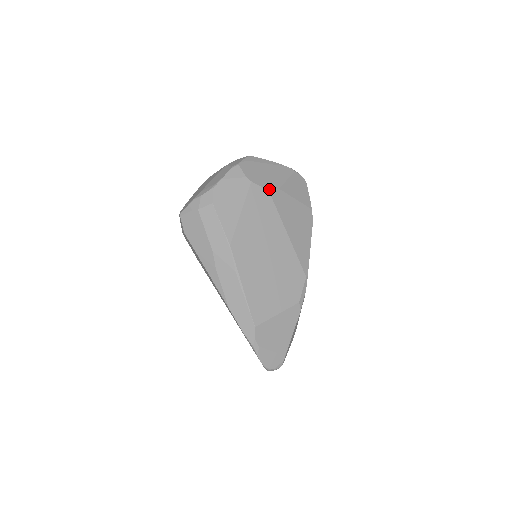
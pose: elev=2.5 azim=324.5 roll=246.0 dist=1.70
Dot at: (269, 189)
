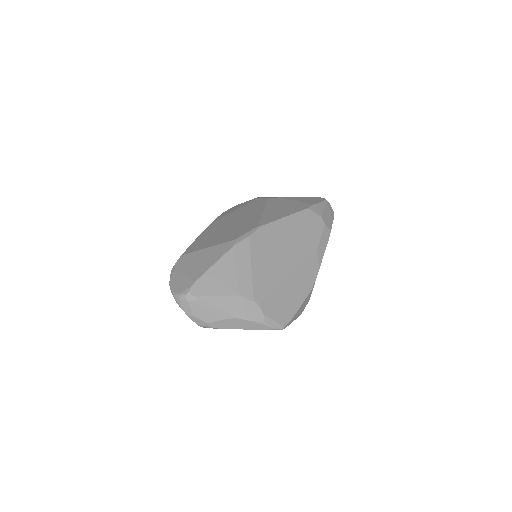
Dot at: (270, 198)
